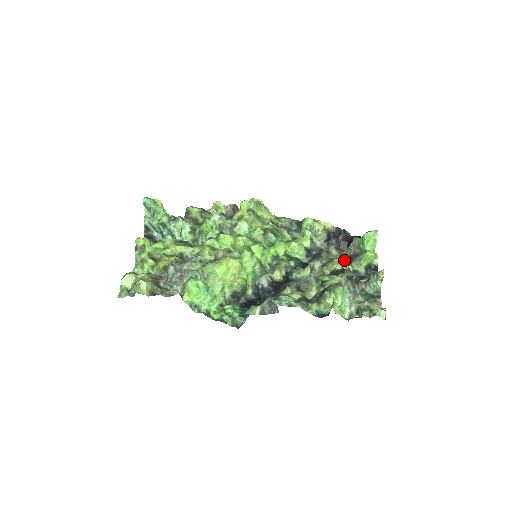
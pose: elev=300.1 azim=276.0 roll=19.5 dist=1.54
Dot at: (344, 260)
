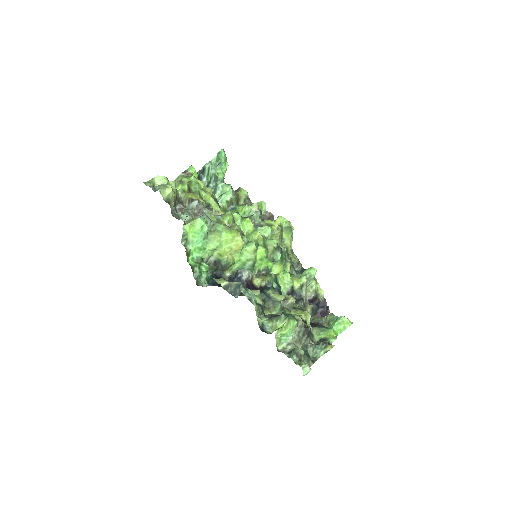
Dot at: (310, 322)
